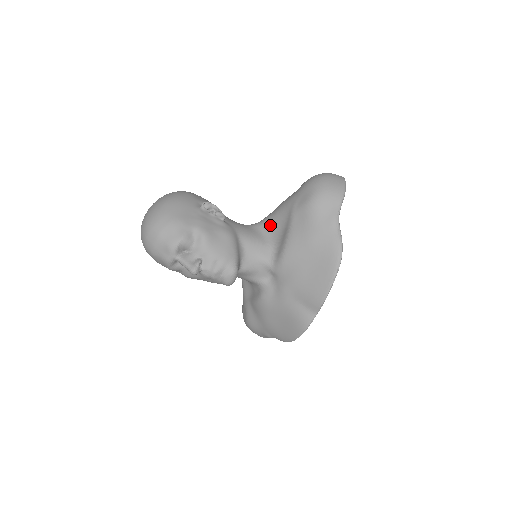
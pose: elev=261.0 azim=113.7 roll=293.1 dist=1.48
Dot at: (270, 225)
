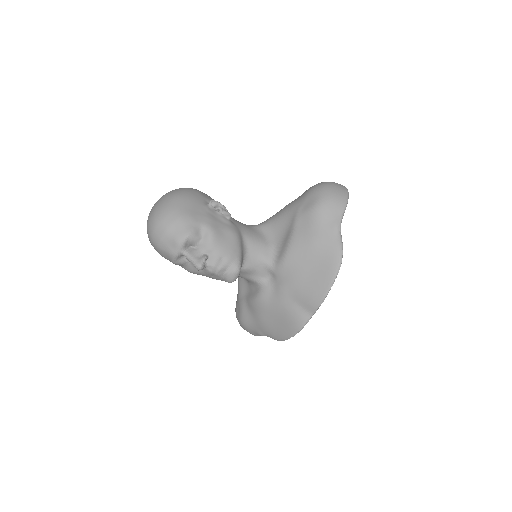
Dot at: (272, 227)
